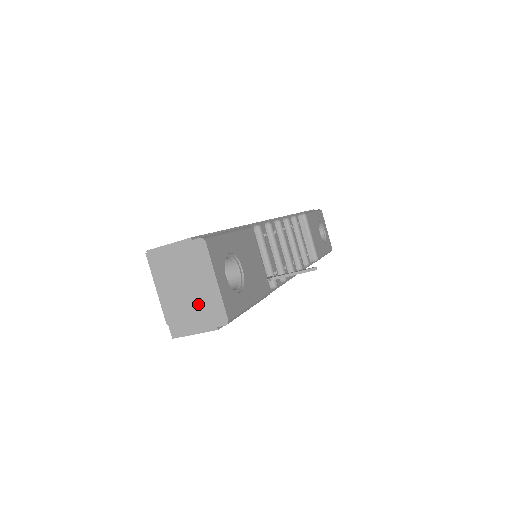
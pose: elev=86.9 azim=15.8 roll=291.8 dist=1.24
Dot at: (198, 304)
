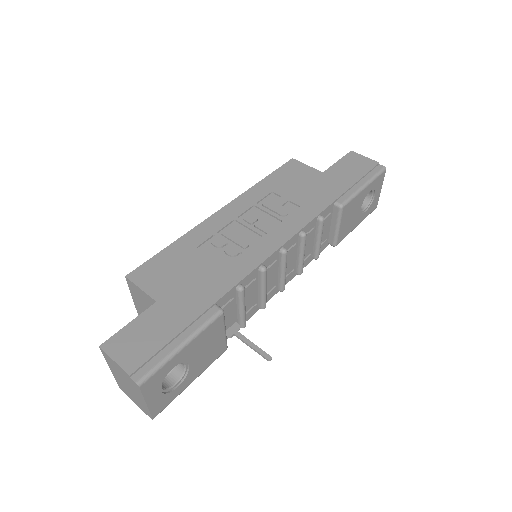
Dot at: (134, 396)
